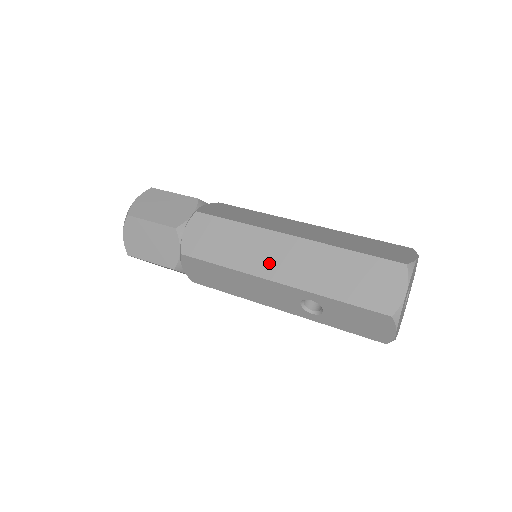
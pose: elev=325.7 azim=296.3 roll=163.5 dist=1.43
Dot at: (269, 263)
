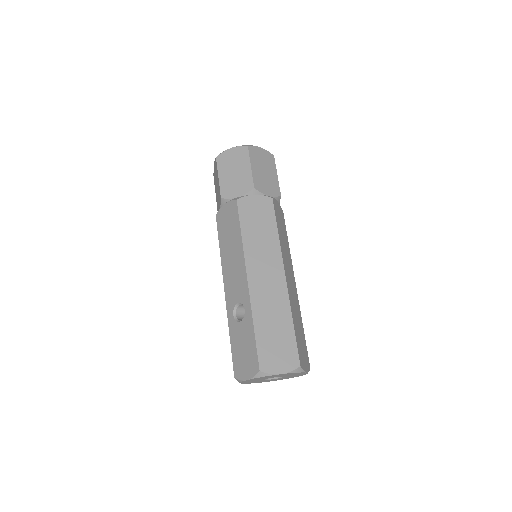
Dot at: (259, 268)
